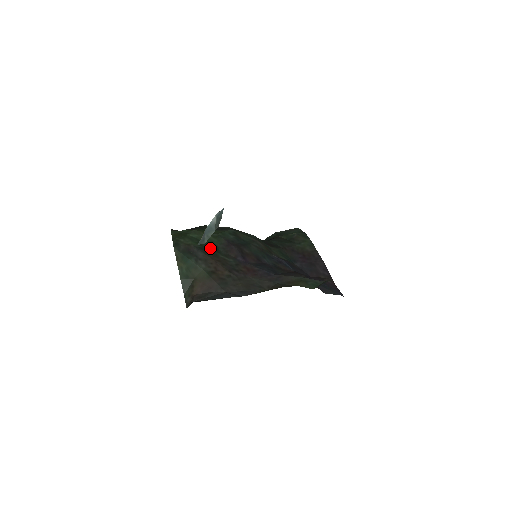
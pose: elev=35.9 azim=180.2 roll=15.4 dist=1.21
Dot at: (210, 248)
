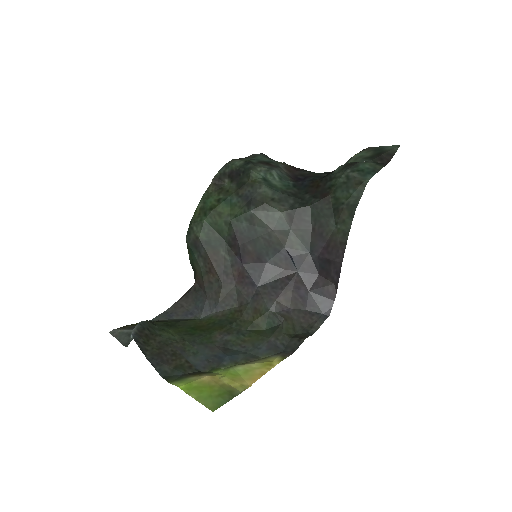
Dot at: (216, 241)
